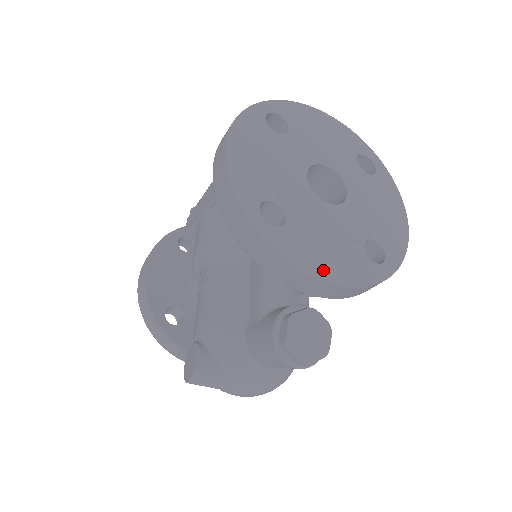
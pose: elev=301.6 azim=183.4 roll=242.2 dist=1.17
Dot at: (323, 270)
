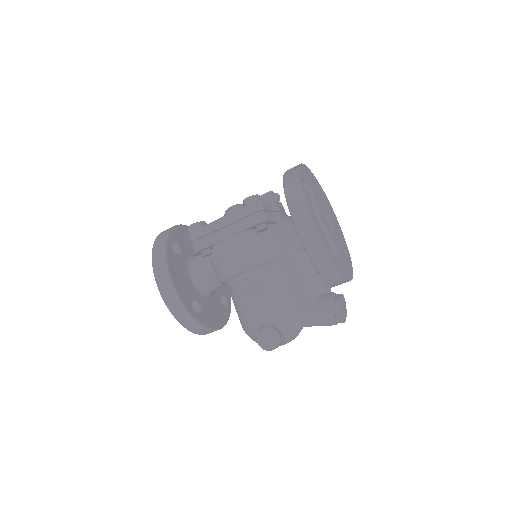
Dot at: (348, 274)
